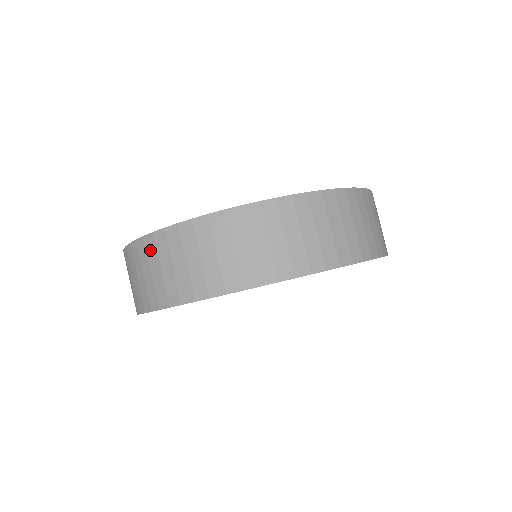
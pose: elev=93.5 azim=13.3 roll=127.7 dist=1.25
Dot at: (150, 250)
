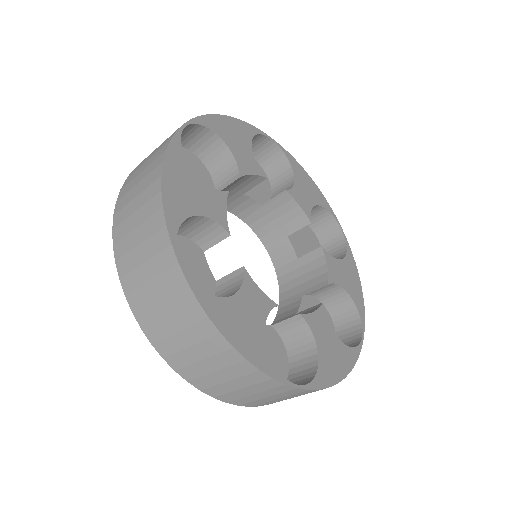
Dot at: (212, 344)
